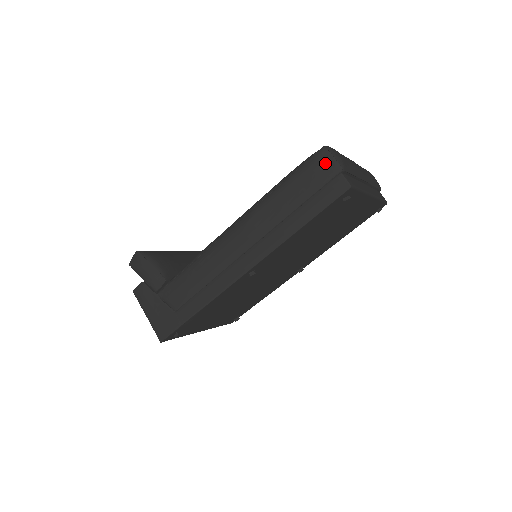
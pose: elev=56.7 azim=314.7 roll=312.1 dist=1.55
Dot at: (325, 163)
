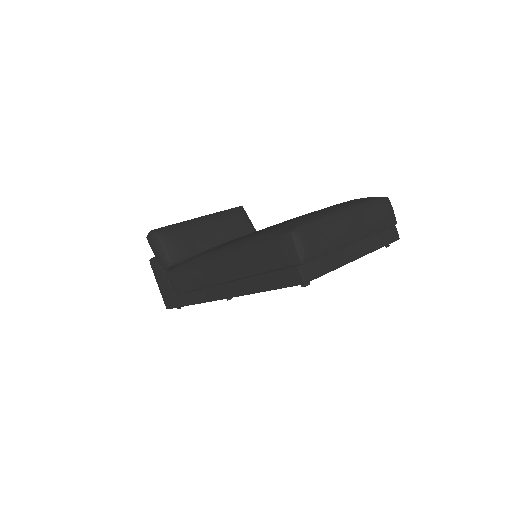
Dot at: (287, 249)
